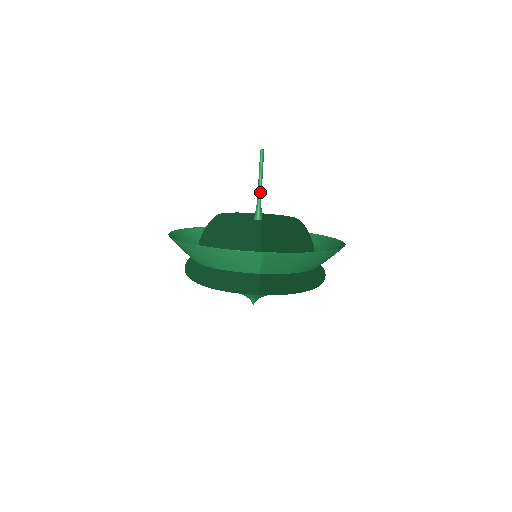
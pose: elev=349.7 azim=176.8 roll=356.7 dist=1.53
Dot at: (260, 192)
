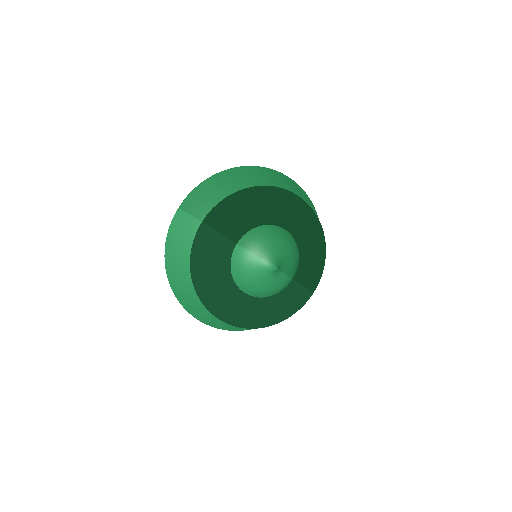
Dot at: occluded
